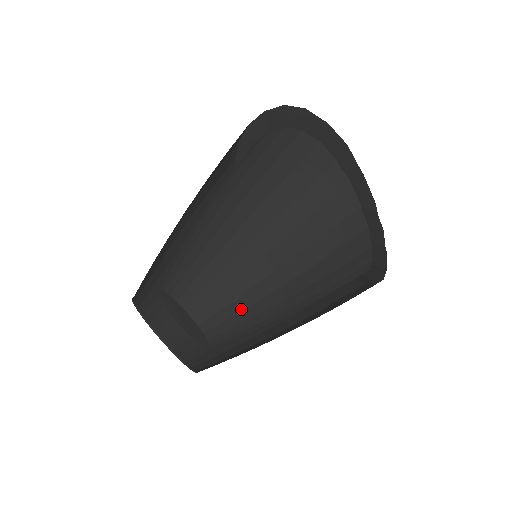
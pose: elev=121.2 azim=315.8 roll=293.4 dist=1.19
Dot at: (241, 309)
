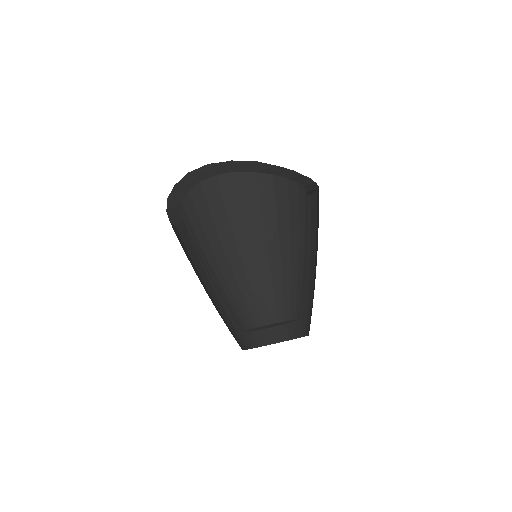
Dot at: (297, 289)
